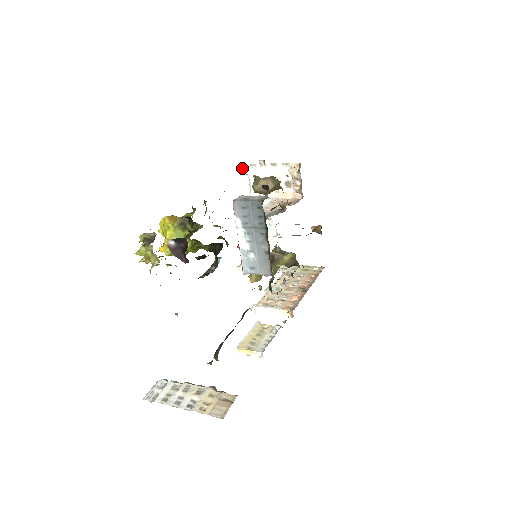
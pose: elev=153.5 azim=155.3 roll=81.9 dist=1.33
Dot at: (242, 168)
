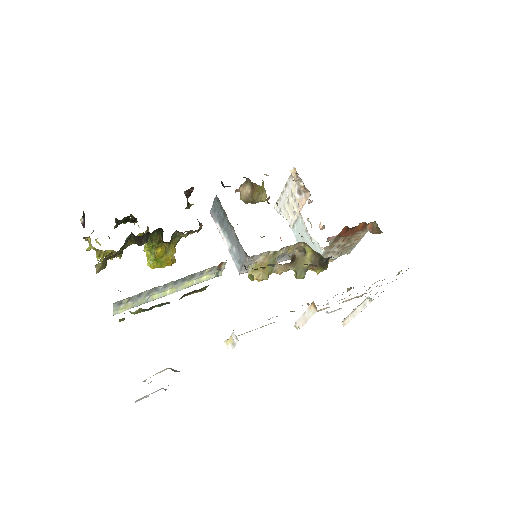
Dot at: (276, 208)
